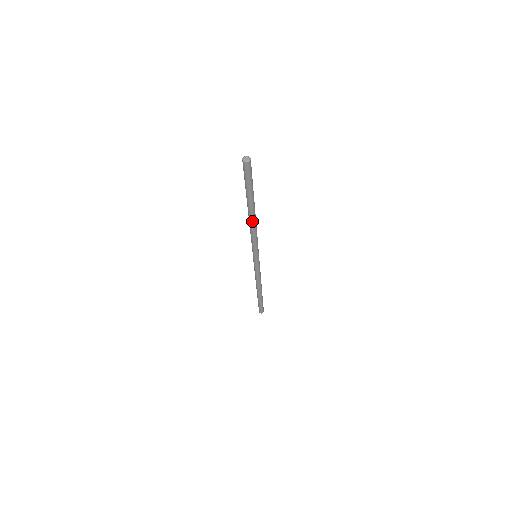
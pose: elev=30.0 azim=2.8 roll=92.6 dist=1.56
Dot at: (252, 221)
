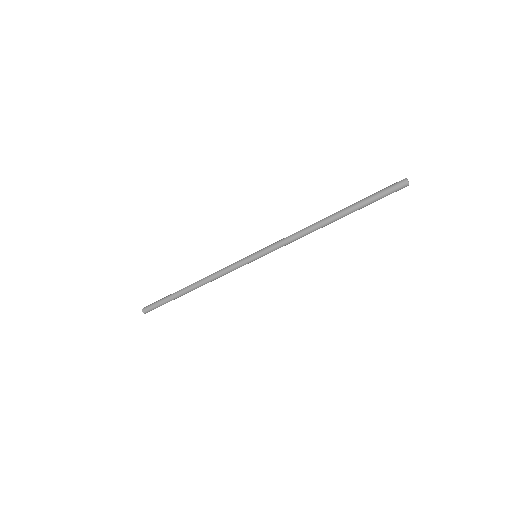
Dot at: (321, 227)
